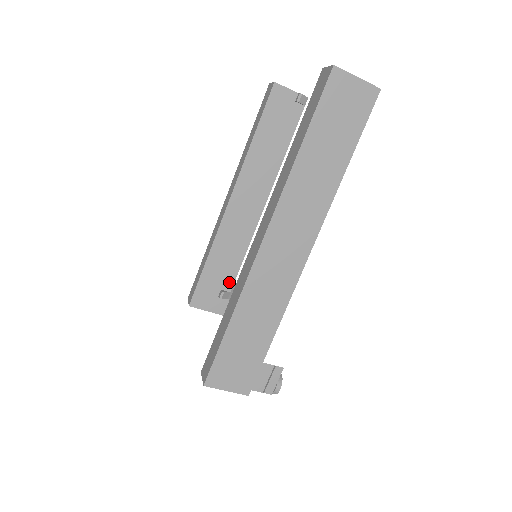
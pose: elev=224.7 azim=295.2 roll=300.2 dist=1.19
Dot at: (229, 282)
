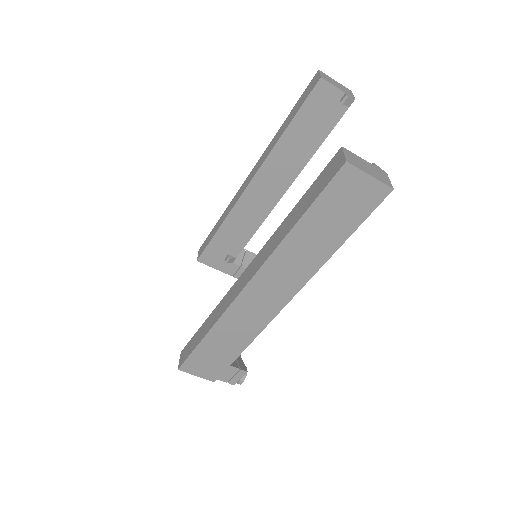
Dot at: (237, 250)
